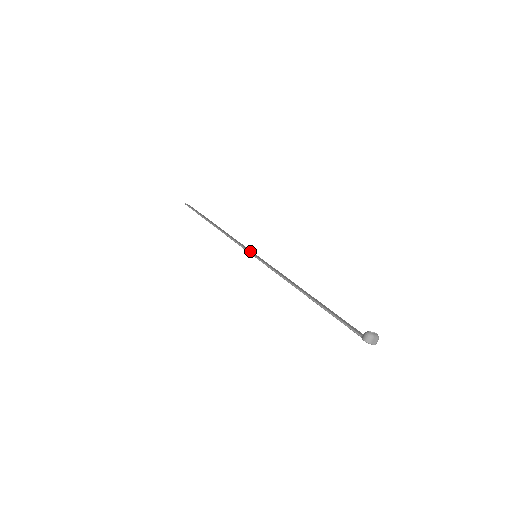
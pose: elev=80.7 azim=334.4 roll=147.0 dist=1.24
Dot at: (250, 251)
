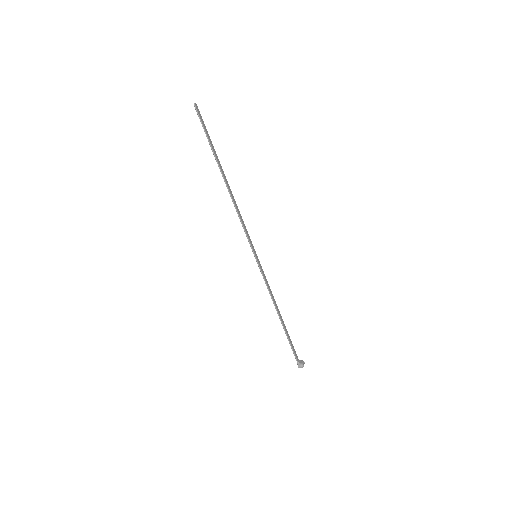
Dot at: (253, 248)
